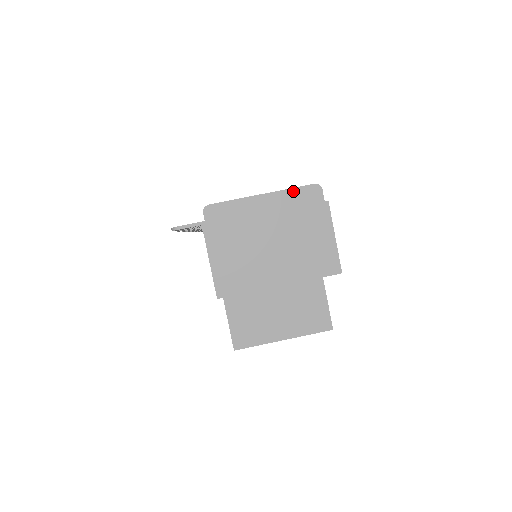
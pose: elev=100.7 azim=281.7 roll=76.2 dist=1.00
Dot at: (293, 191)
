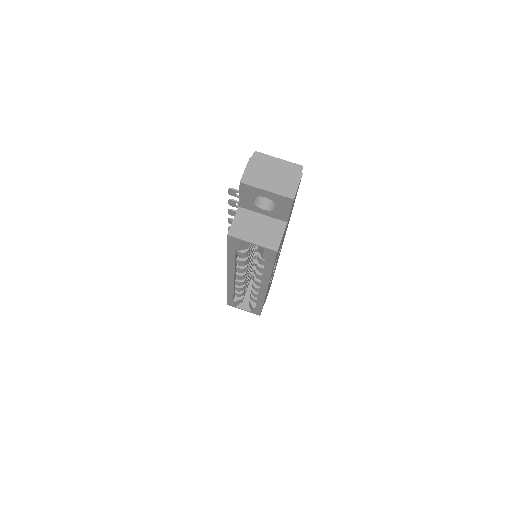
Dot at: (291, 163)
